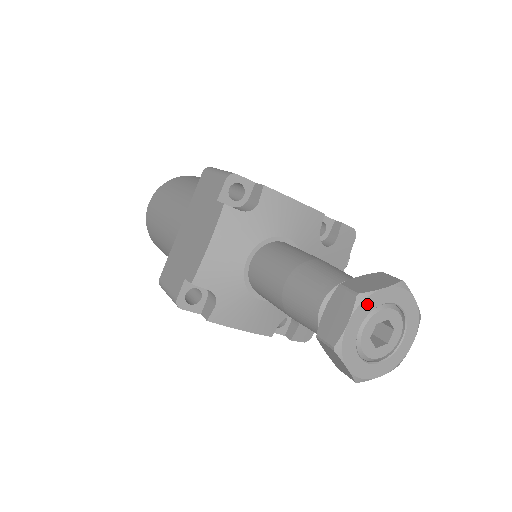
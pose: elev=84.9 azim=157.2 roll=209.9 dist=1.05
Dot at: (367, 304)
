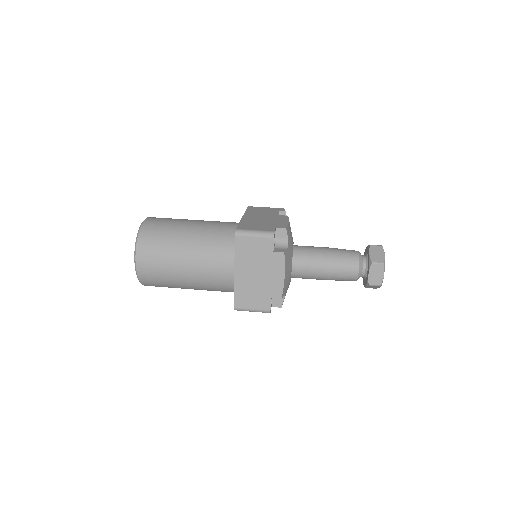
Dot at: (384, 264)
